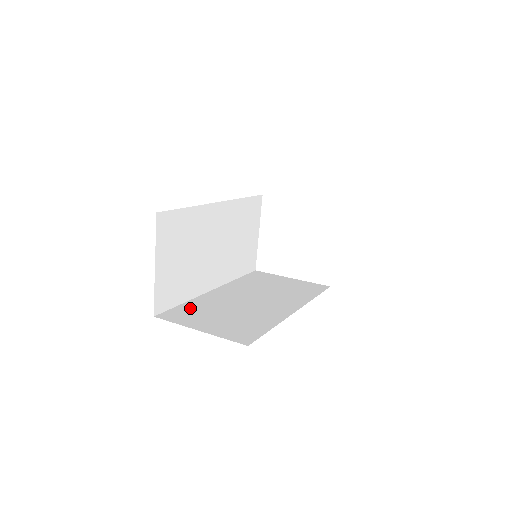
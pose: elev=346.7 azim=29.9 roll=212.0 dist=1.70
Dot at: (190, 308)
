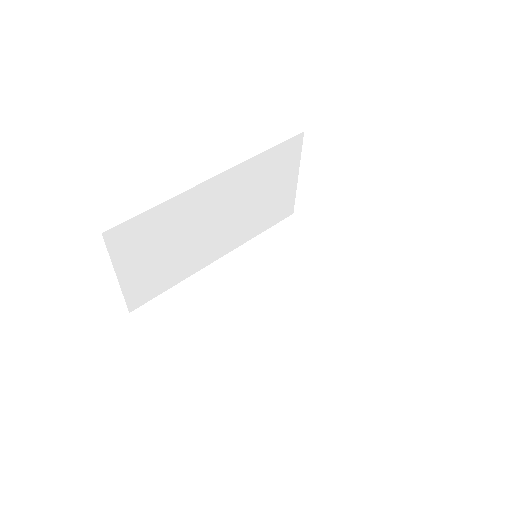
Dot at: (175, 301)
